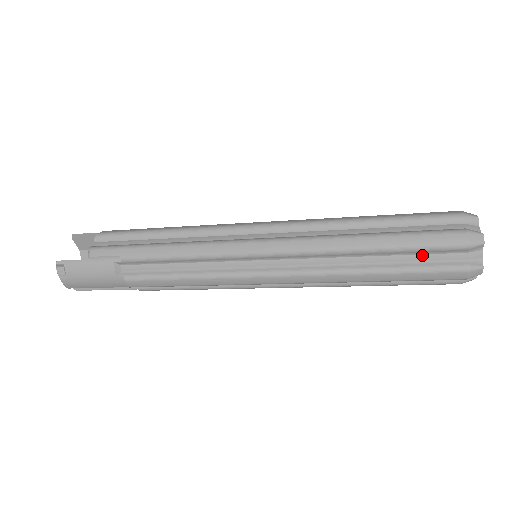
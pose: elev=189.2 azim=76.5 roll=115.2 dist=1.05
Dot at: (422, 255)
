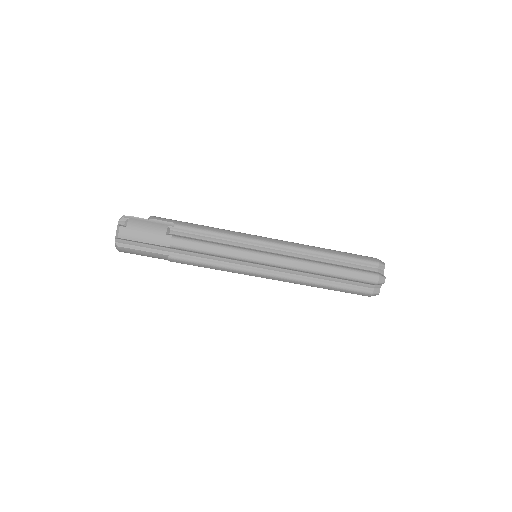
Dot at: (356, 265)
